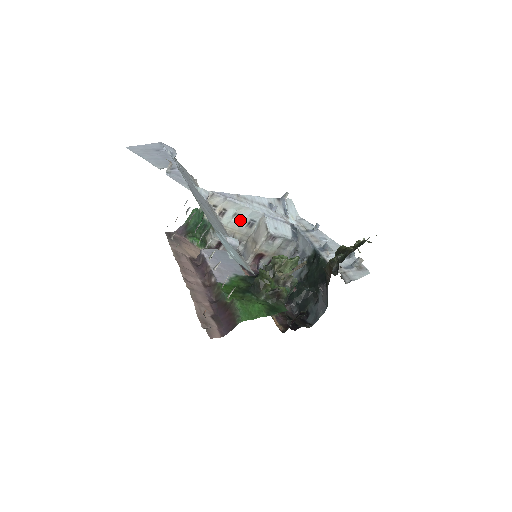
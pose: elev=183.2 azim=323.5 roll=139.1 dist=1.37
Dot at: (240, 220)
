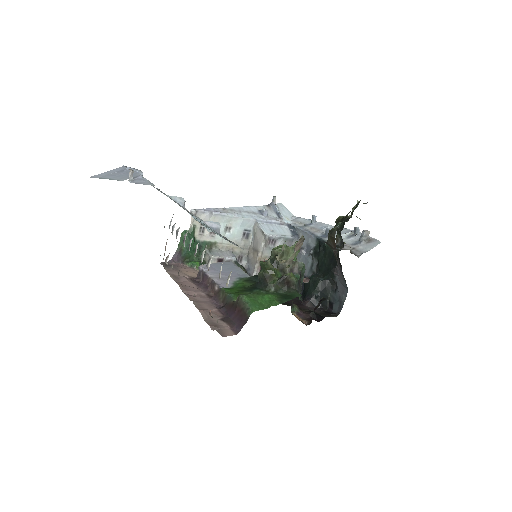
Dot at: (234, 233)
